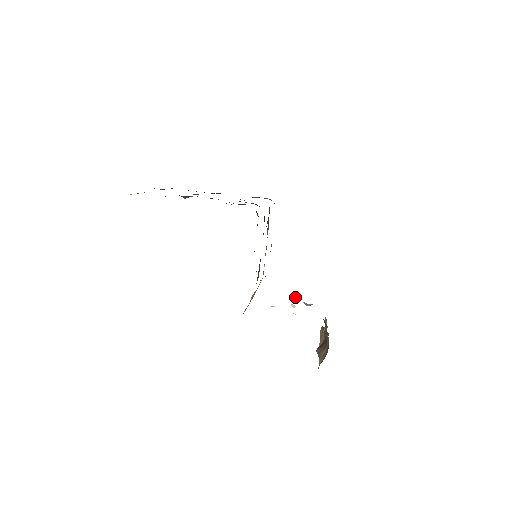
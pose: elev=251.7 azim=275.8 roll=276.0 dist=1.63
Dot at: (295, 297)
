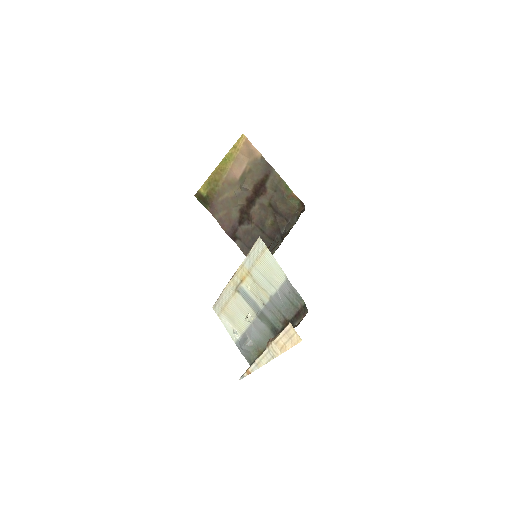
Dot at: (238, 333)
